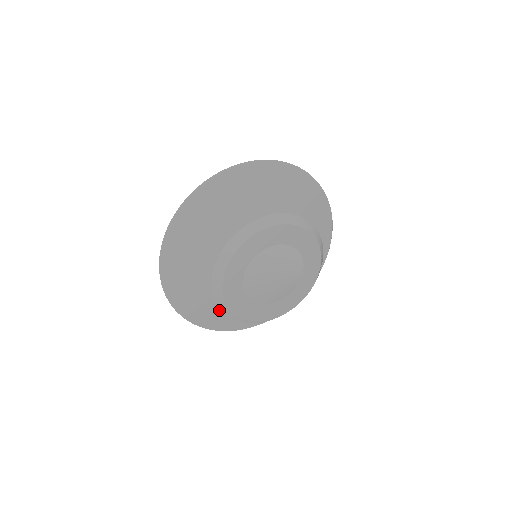
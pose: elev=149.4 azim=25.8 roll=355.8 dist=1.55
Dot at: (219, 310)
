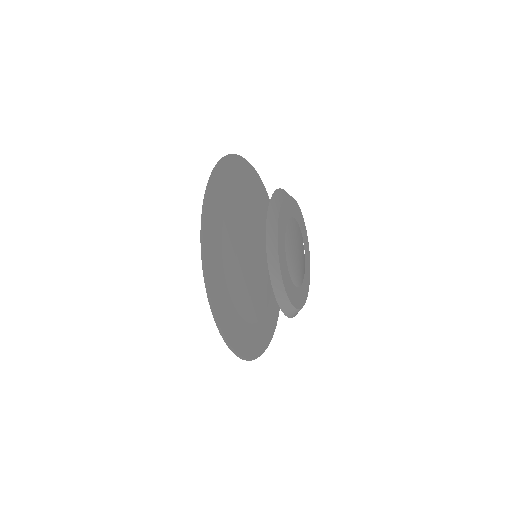
Dot at: (217, 236)
